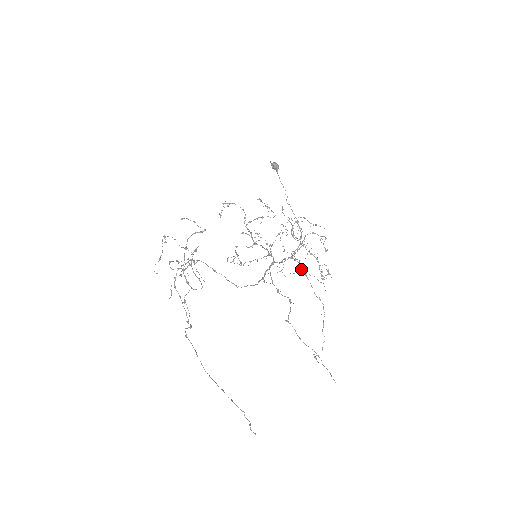
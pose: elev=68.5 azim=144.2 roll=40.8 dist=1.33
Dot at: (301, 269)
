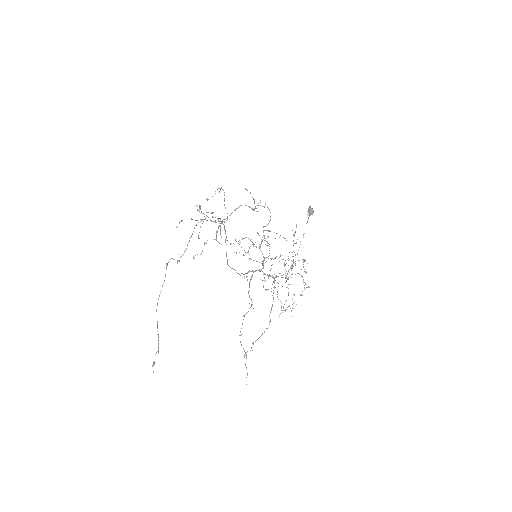
Dot at: occluded
